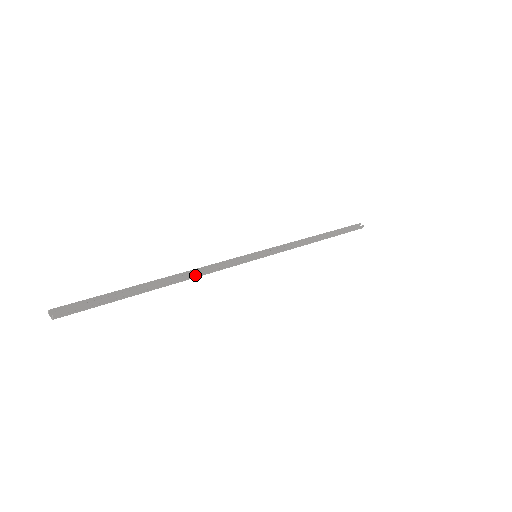
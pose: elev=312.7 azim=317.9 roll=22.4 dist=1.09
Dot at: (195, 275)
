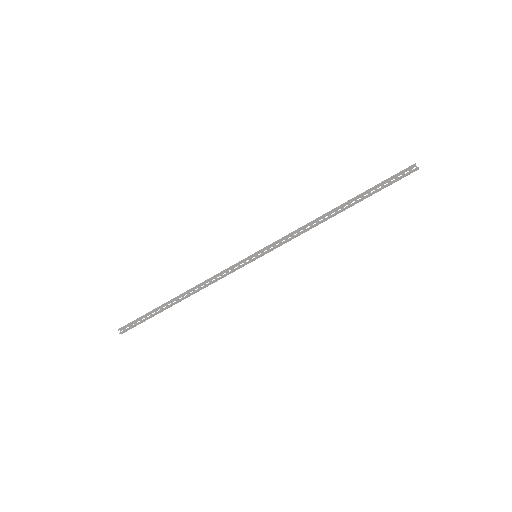
Dot at: (200, 289)
